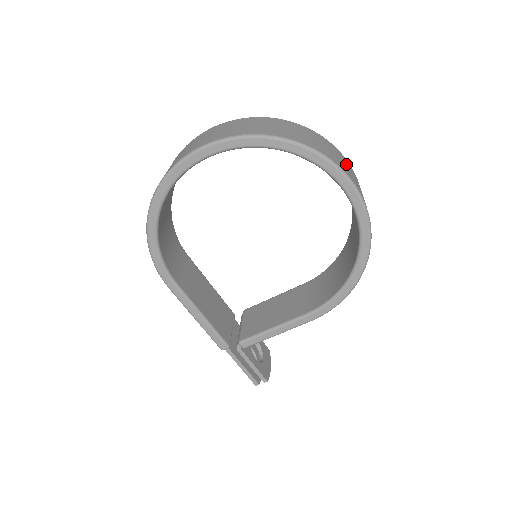
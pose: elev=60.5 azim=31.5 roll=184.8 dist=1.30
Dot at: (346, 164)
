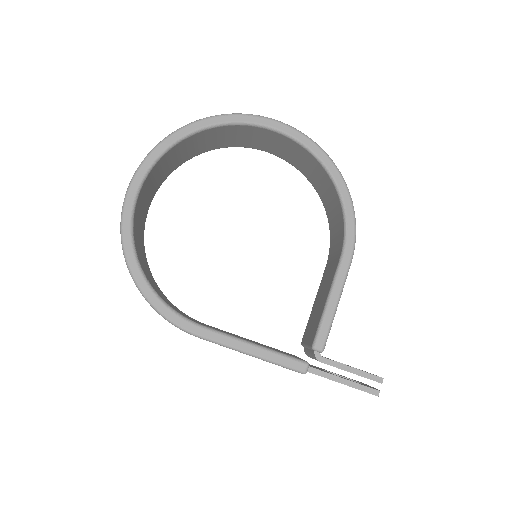
Dot at: occluded
